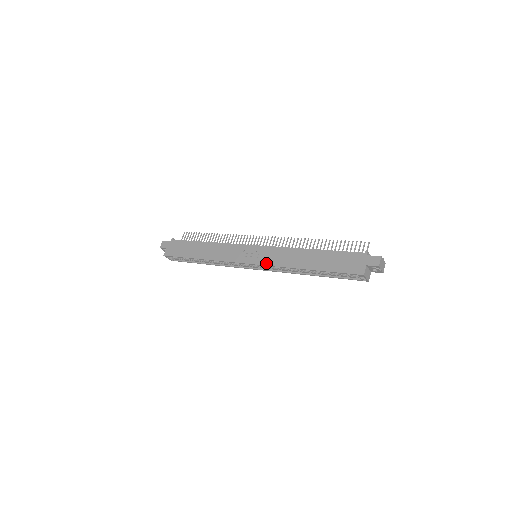
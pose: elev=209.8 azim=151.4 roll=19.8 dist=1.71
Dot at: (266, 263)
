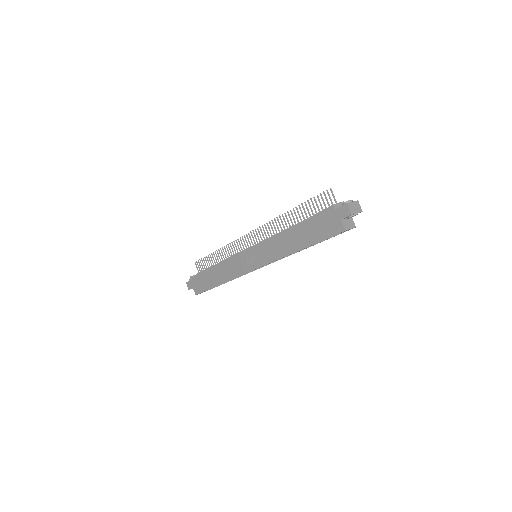
Dot at: (266, 262)
